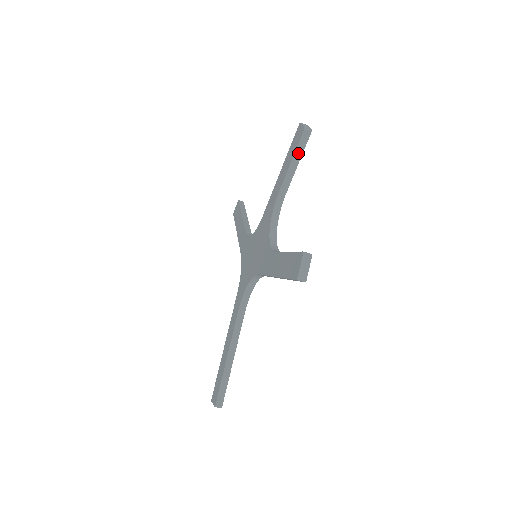
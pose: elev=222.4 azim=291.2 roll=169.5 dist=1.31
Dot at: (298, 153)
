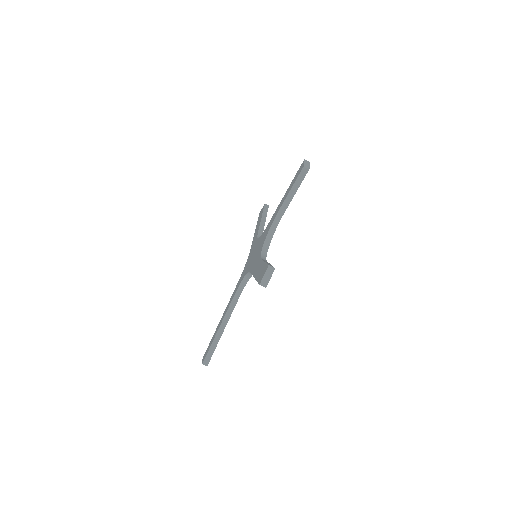
Dot at: (297, 184)
